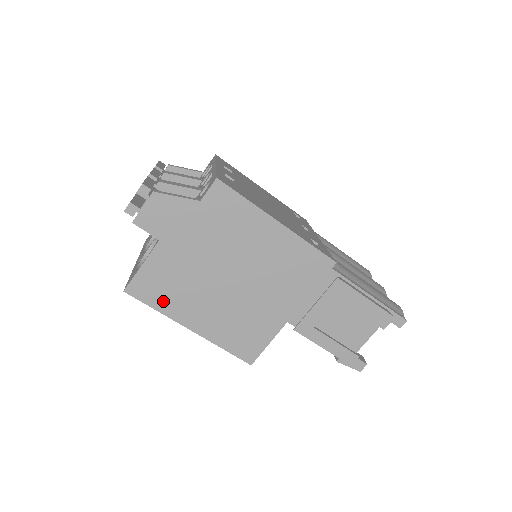
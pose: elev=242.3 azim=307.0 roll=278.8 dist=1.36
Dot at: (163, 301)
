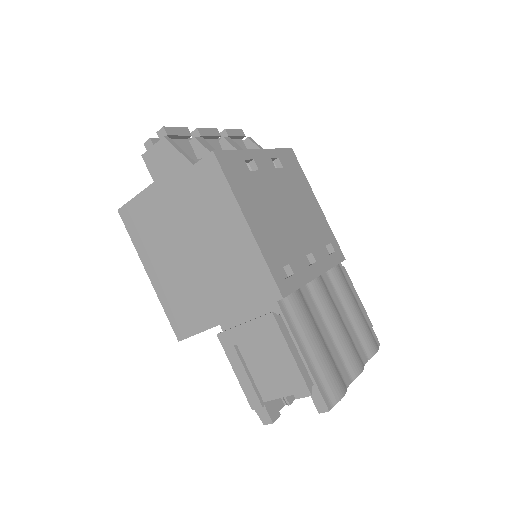
Dot at: (139, 236)
